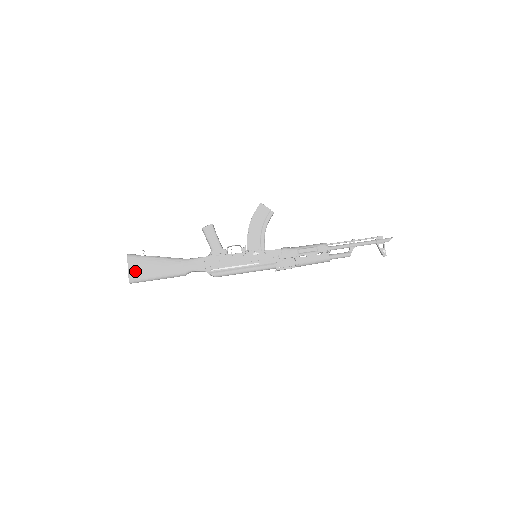
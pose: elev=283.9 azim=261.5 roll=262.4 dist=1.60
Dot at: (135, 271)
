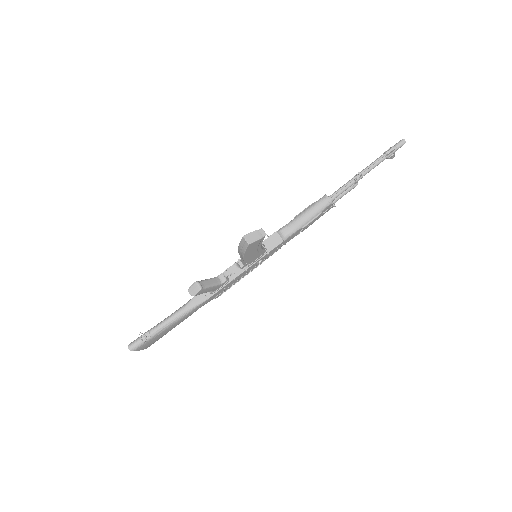
Dot at: occluded
